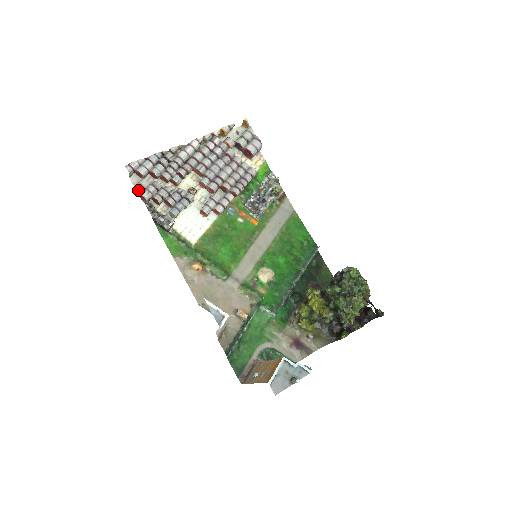
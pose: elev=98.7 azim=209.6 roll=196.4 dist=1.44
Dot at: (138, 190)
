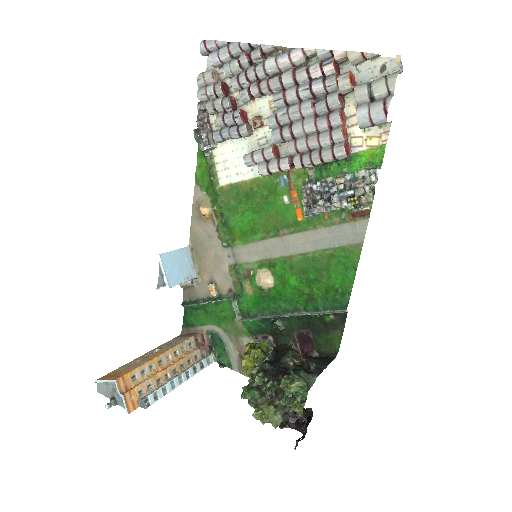
Dot at: (197, 83)
